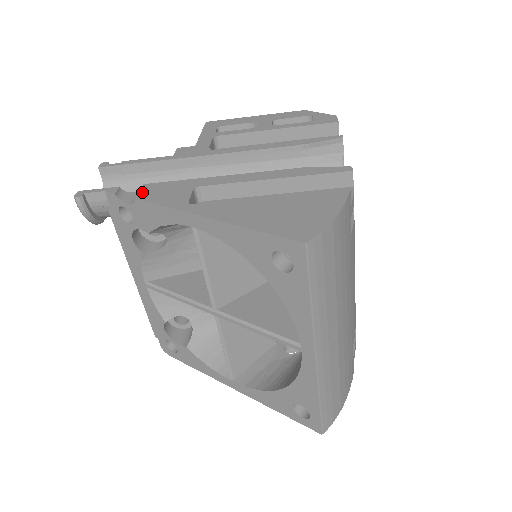
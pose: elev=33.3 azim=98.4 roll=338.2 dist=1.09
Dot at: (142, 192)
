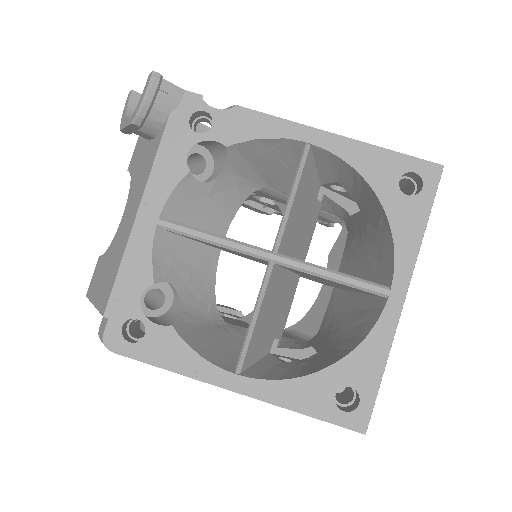
Dot at: occluded
